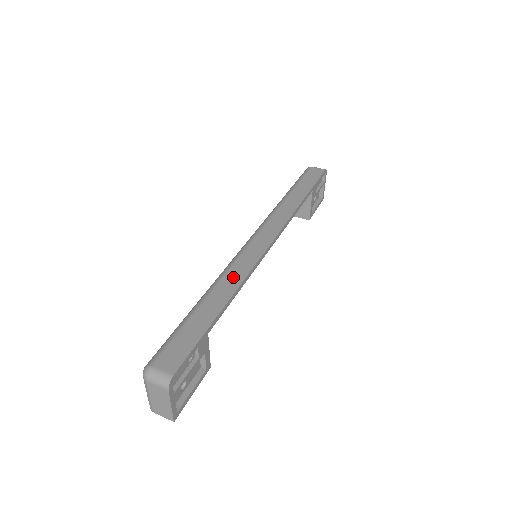
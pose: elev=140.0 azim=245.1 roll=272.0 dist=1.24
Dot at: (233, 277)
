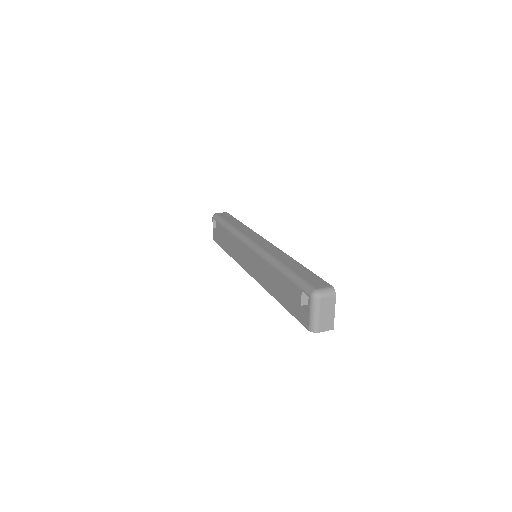
Dot at: (279, 254)
